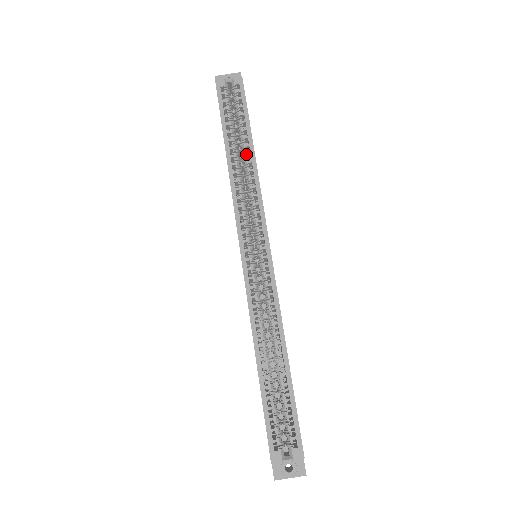
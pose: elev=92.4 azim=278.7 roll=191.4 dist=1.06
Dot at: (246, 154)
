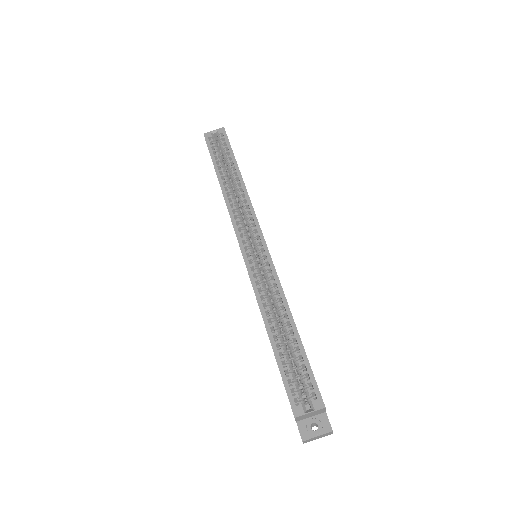
Dot at: (235, 177)
